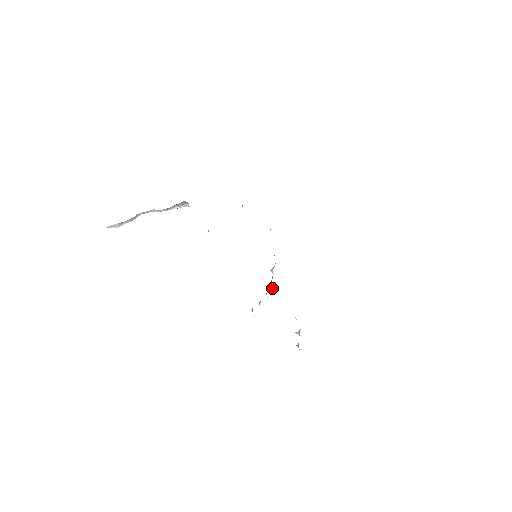
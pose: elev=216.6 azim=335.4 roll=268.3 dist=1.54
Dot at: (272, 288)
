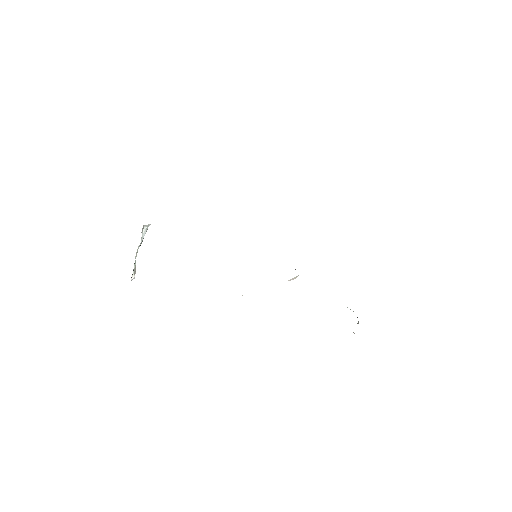
Dot at: (289, 280)
